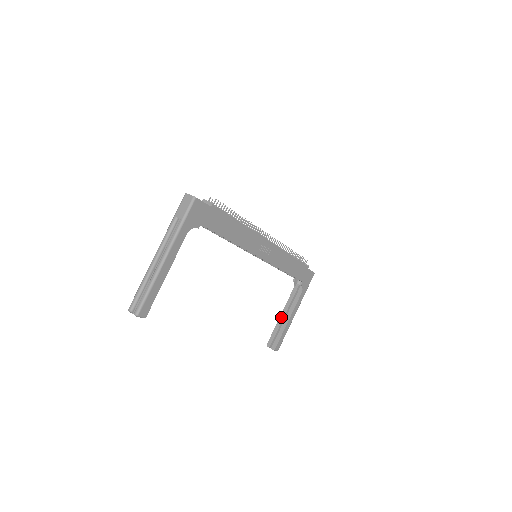
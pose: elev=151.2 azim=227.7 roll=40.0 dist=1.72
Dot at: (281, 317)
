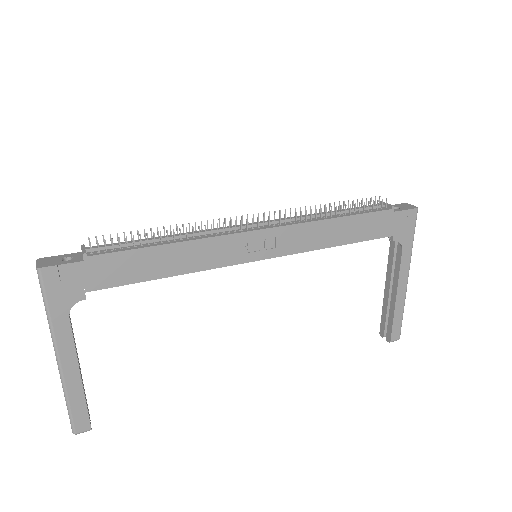
Dot at: (385, 291)
